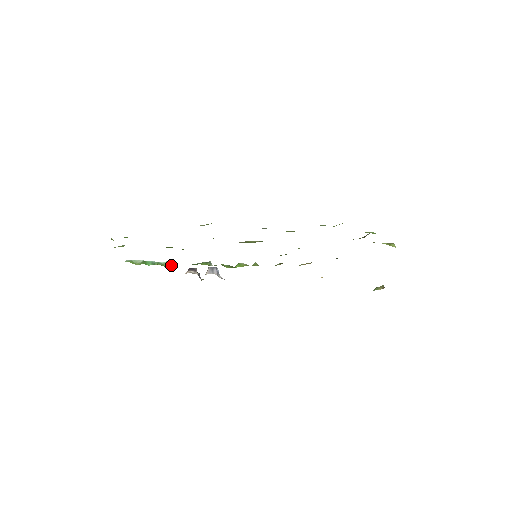
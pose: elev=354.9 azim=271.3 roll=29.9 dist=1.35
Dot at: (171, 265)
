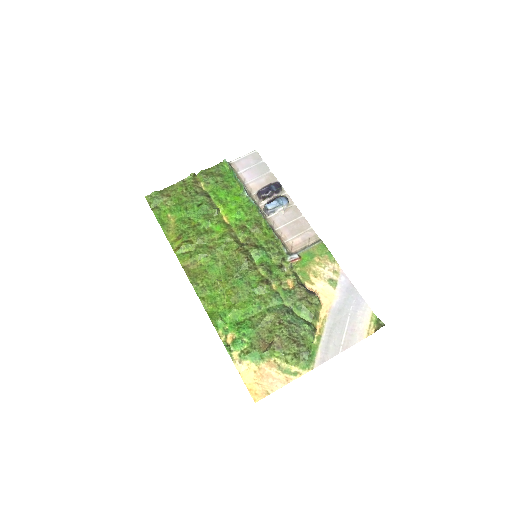
Dot at: (241, 190)
